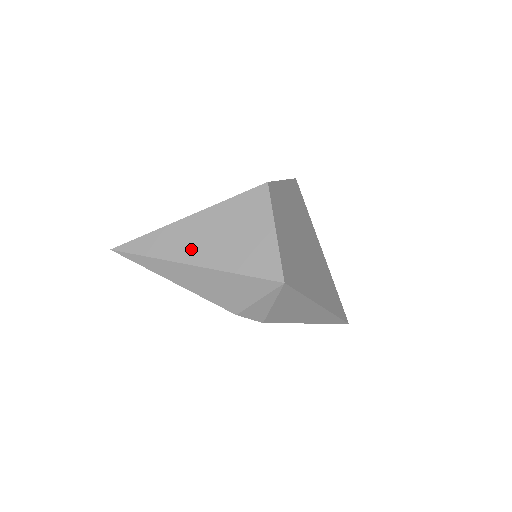
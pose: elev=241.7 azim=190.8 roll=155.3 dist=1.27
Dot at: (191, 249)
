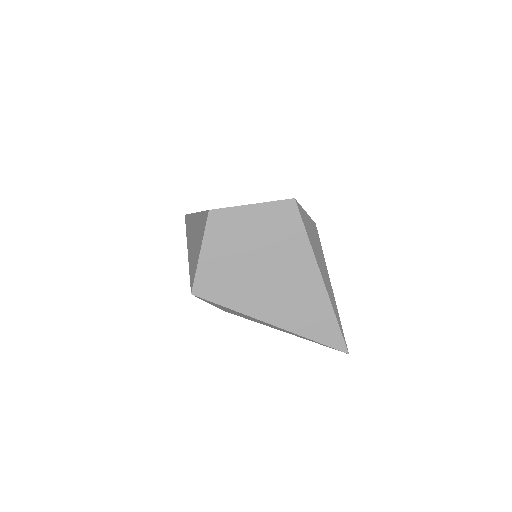
Dot at: (190, 238)
